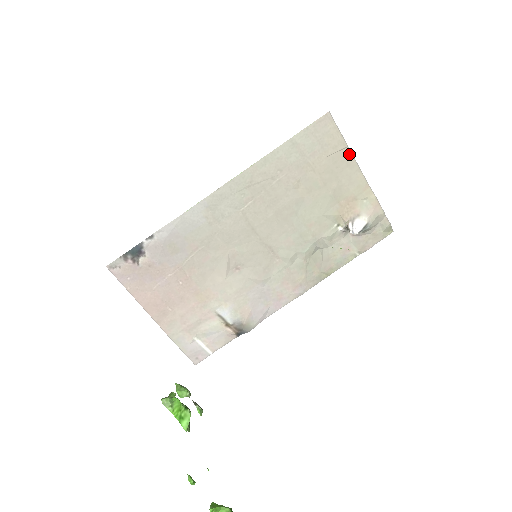
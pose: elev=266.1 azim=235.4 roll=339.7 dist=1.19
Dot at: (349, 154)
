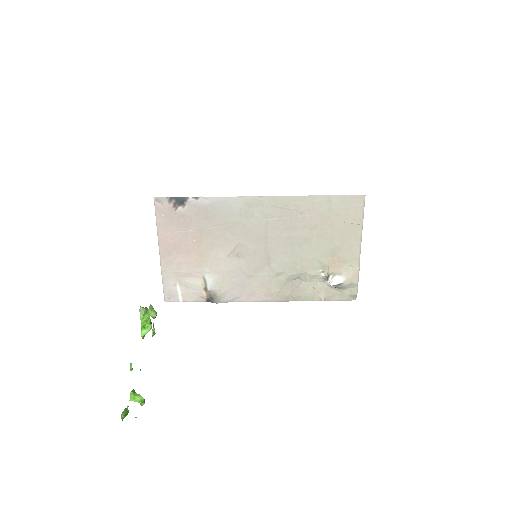
Dot at: (360, 230)
